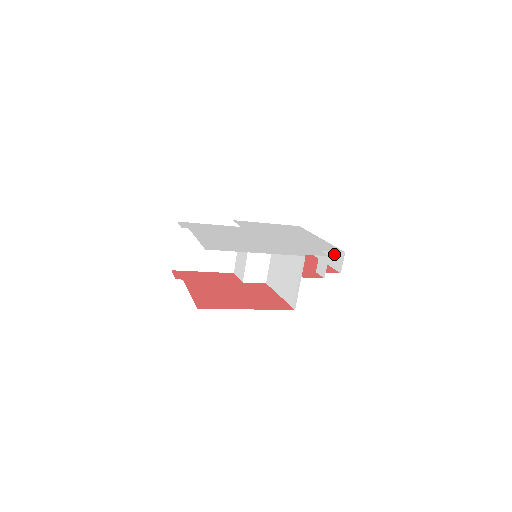
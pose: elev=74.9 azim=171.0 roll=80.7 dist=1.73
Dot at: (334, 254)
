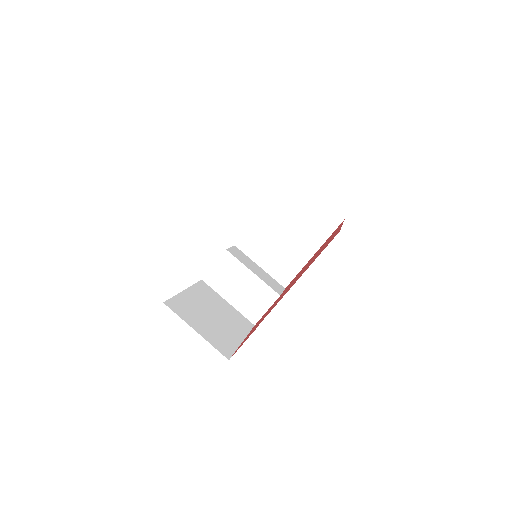
Dot at: occluded
